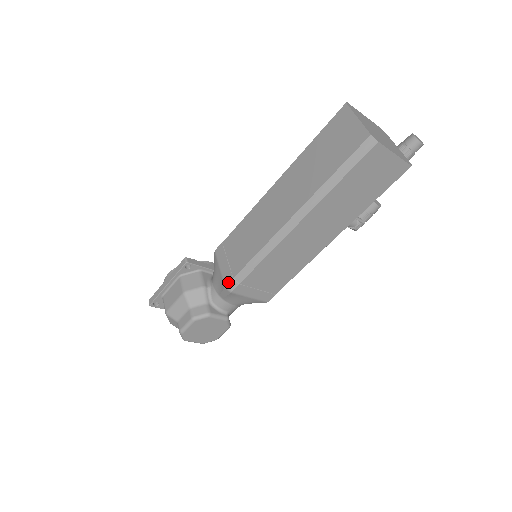
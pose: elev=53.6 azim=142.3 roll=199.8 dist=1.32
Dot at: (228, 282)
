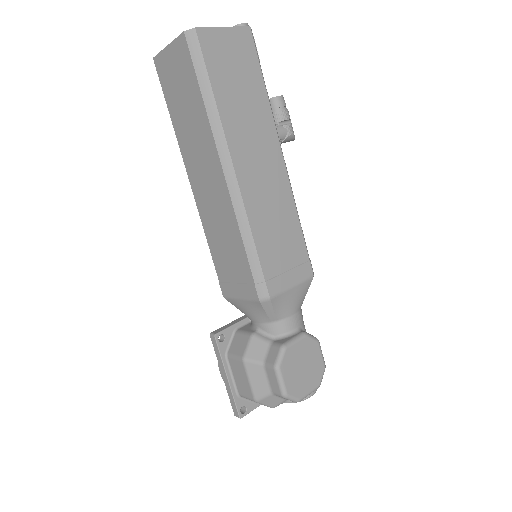
Dot at: (256, 294)
